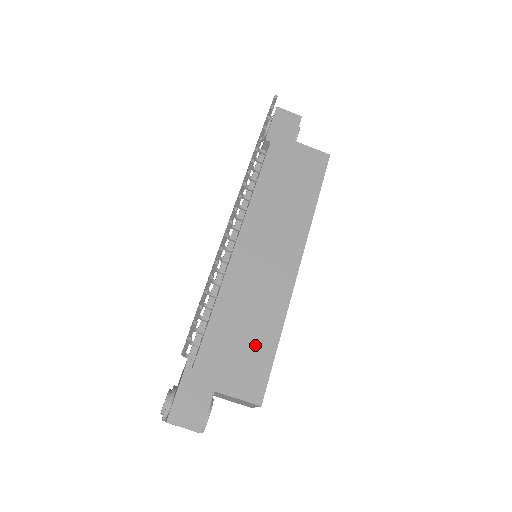
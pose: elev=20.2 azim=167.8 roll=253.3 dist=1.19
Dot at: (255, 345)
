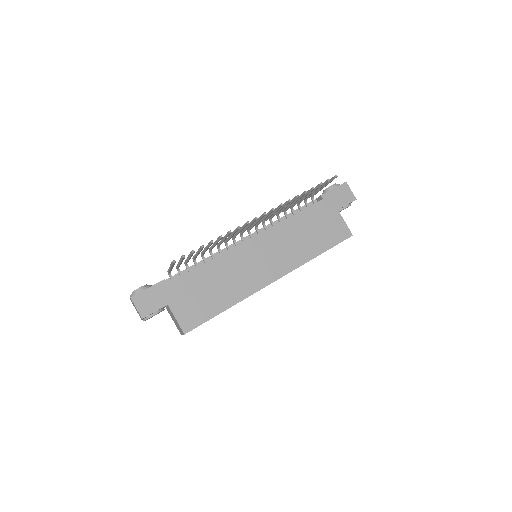
Dot at: (210, 301)
